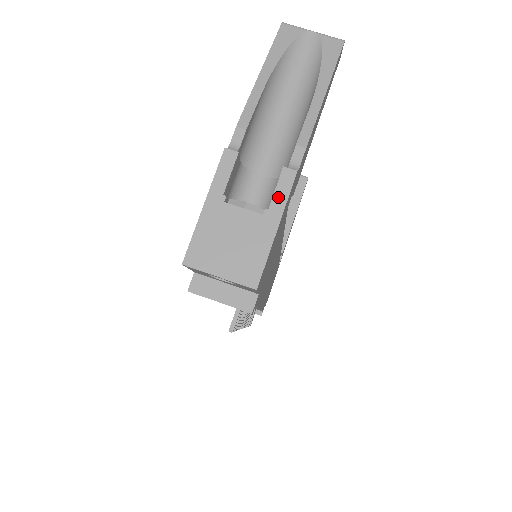
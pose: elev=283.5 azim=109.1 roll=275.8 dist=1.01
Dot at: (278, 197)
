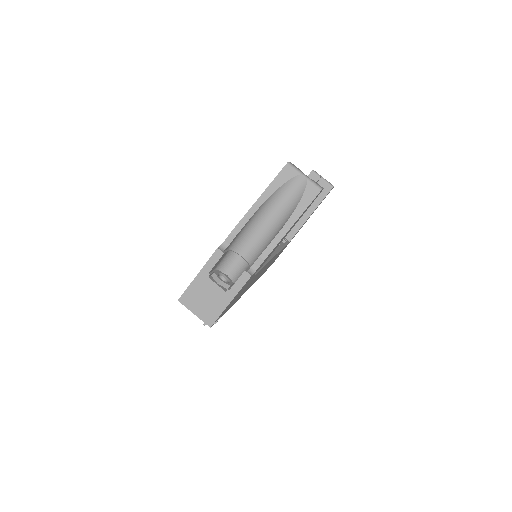
Dot at: (237, 286)
